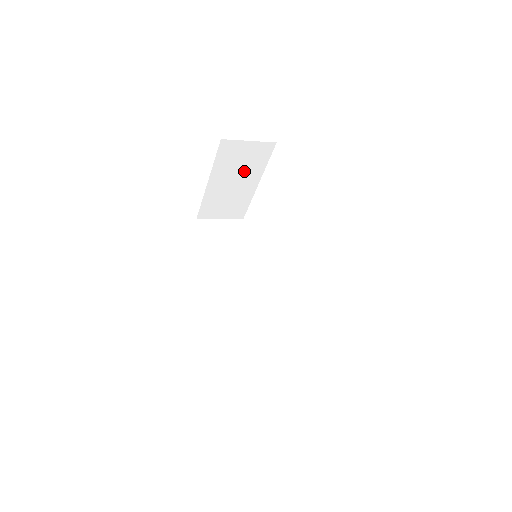
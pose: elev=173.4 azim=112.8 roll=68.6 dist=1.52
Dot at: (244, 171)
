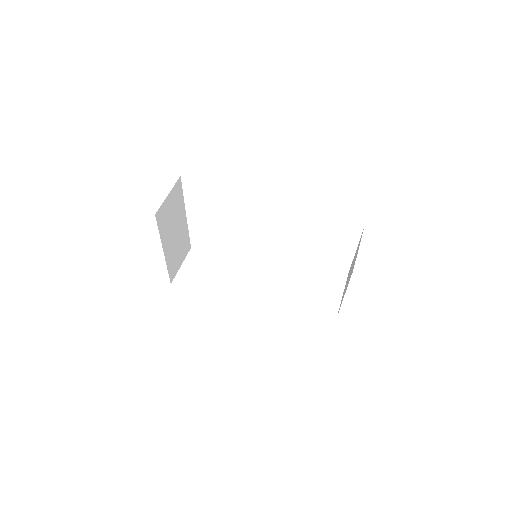
Dot at: (175, 218)
